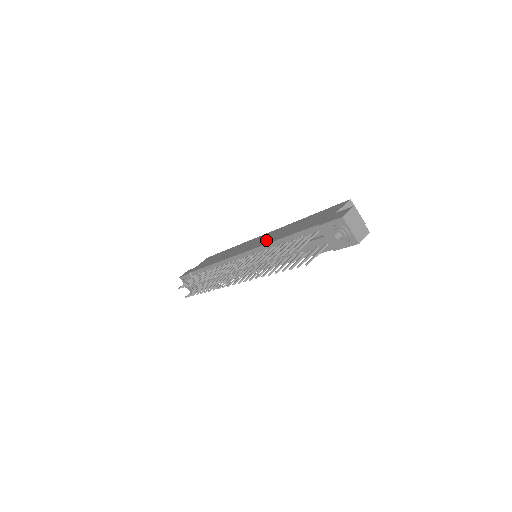
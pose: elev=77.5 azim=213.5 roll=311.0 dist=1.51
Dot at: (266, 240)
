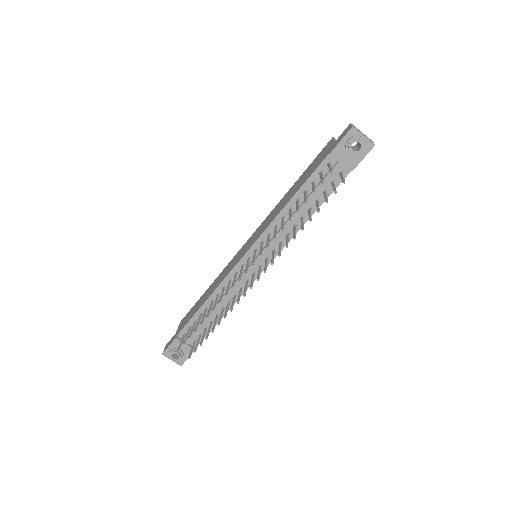
Dot at: (266, 224)
